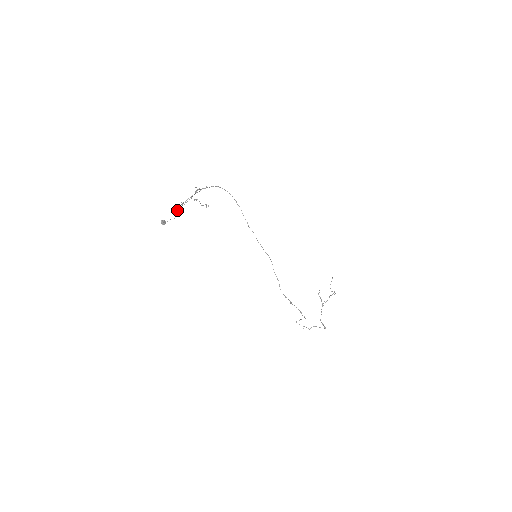
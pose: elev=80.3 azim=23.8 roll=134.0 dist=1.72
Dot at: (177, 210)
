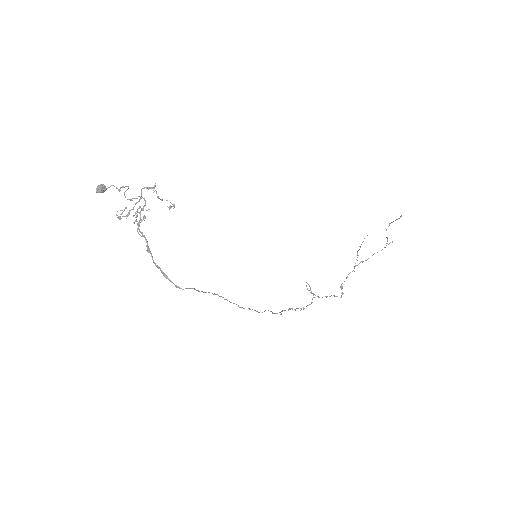
Dot at: (120, 187)
